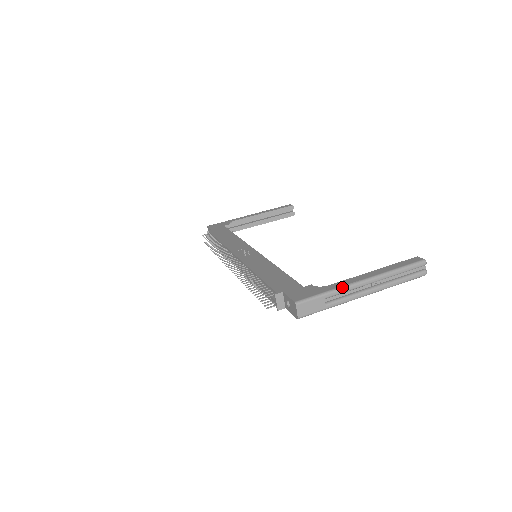
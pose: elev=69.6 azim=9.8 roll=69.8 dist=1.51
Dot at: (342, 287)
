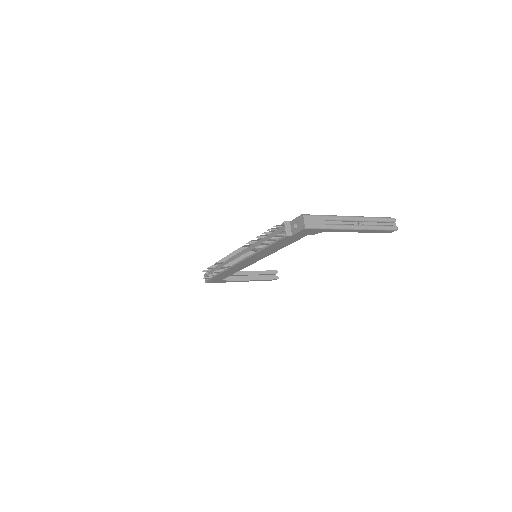
Dot at: (336, 215)
